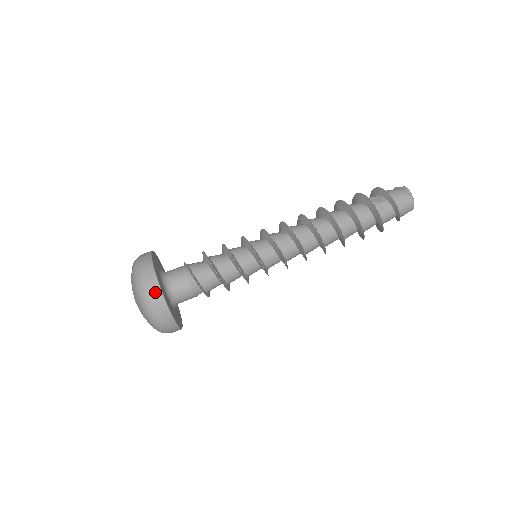
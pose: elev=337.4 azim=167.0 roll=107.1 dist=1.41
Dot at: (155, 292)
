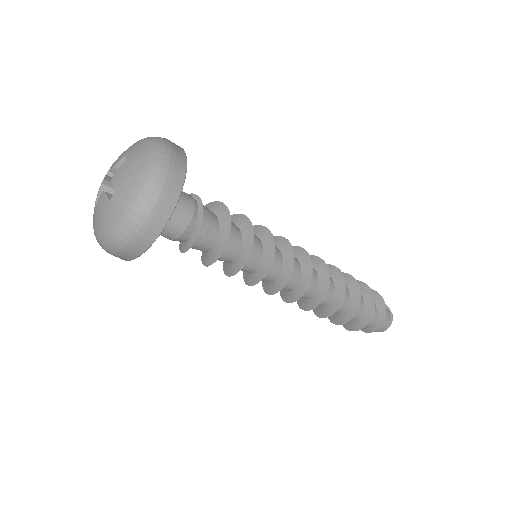
Dot at: (168, 201)
